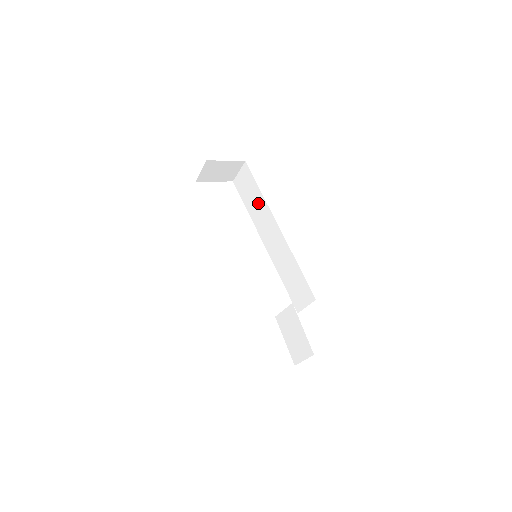
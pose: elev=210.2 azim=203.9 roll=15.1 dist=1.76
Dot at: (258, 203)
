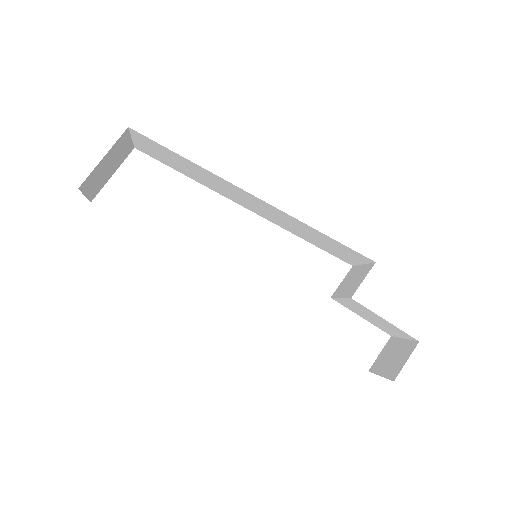
Dot at: (198, 172)
